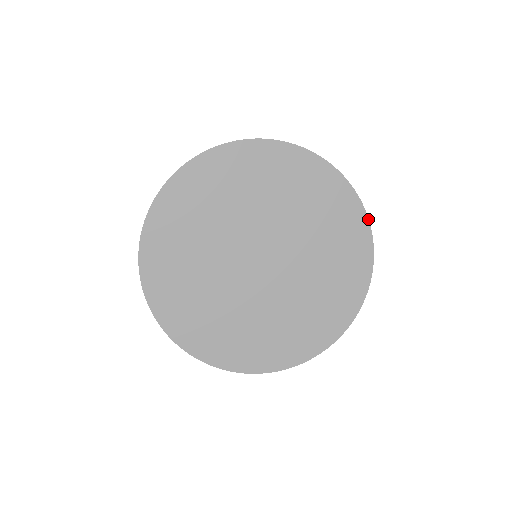
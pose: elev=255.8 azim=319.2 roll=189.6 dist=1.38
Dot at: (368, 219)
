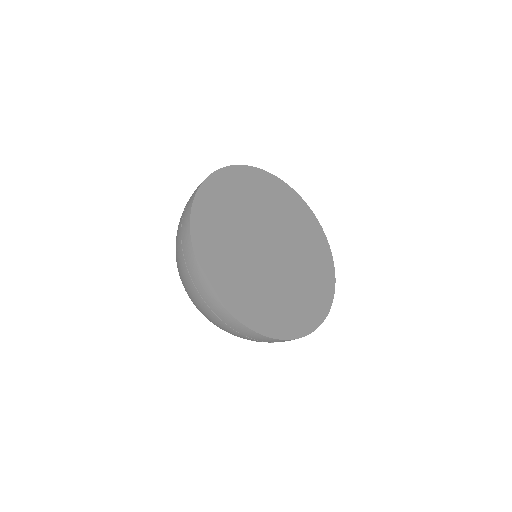
Dot at: (321, 226)
